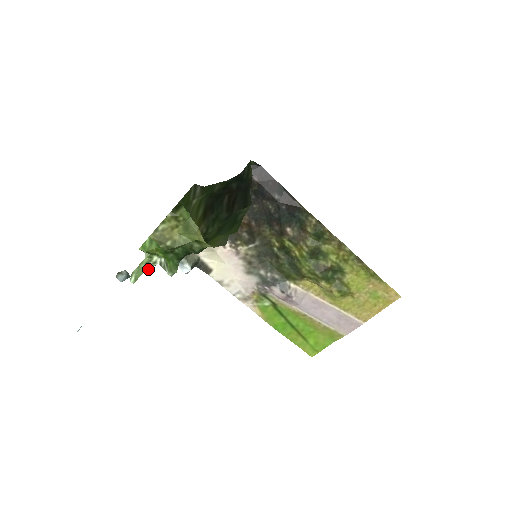
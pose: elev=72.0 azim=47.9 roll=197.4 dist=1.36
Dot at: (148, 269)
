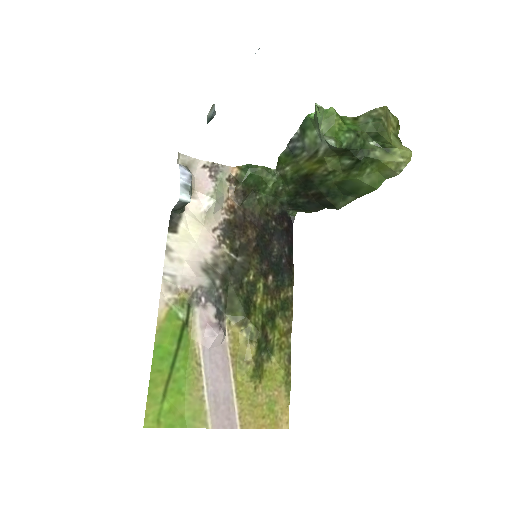
Dot at: (320, 121)
